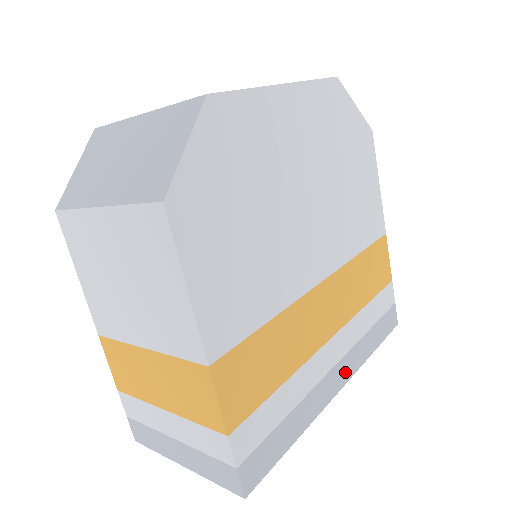
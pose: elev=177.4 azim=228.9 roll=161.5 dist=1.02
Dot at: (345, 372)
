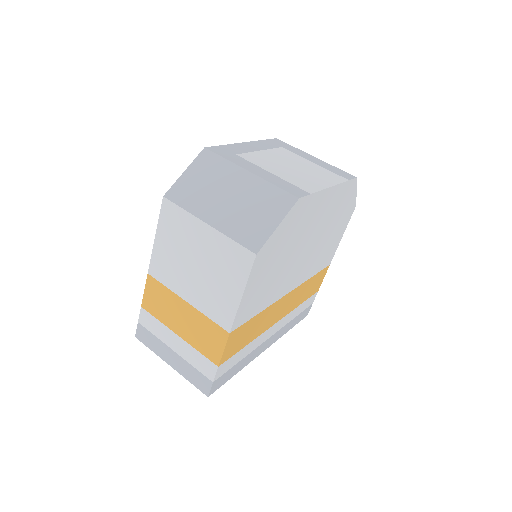
Dot at: (273, 340)
